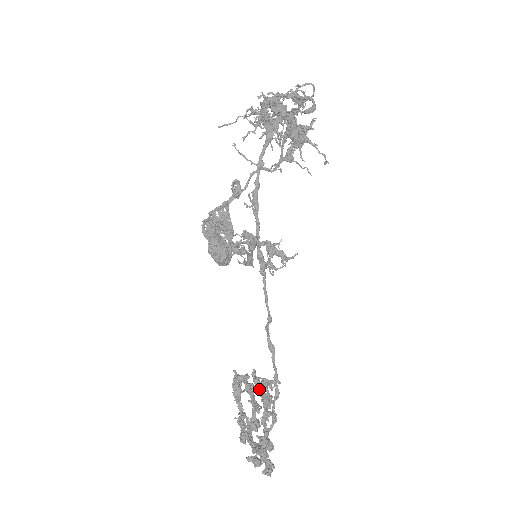
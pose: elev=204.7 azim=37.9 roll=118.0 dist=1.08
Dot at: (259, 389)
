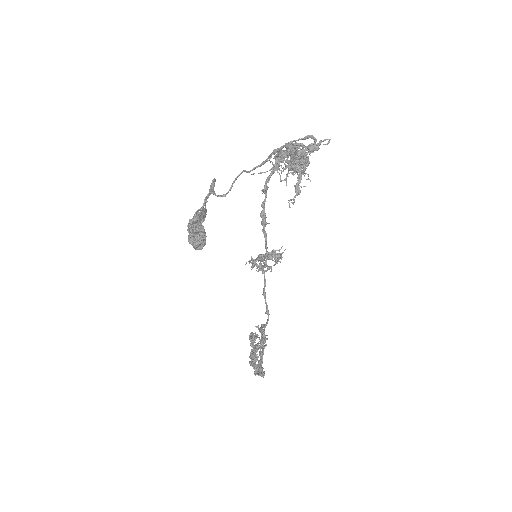
Dot at: occluded
